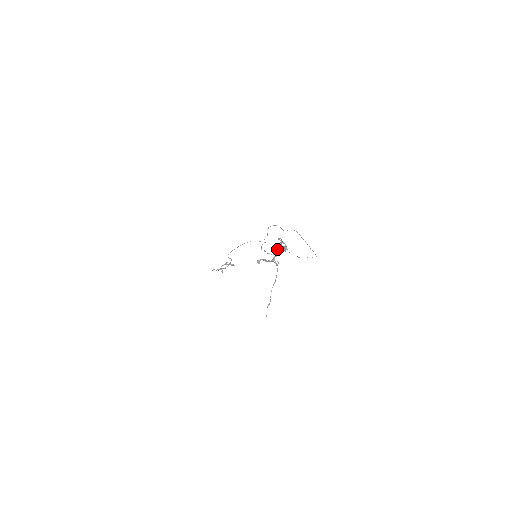
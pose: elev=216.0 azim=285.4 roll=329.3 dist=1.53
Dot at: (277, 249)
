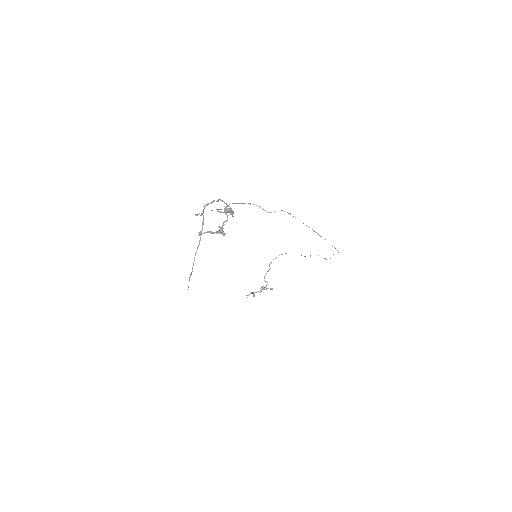
Dot at: (304, 256)
